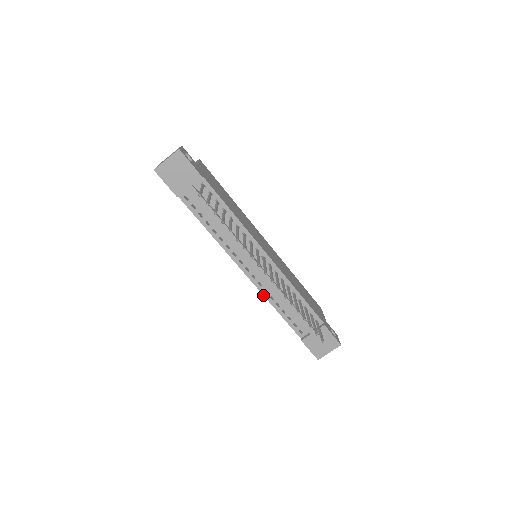
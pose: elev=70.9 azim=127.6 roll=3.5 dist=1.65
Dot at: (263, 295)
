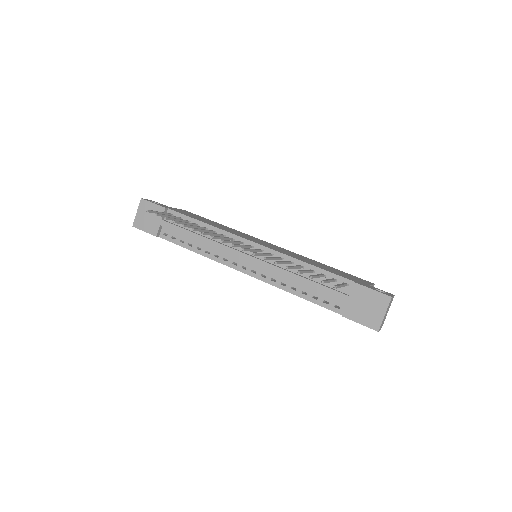
Dot at: occluded
